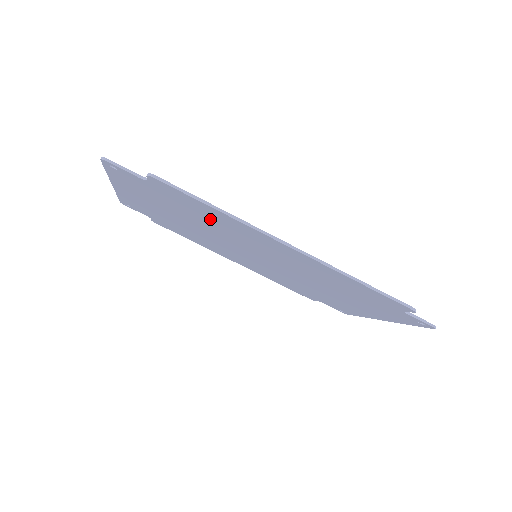
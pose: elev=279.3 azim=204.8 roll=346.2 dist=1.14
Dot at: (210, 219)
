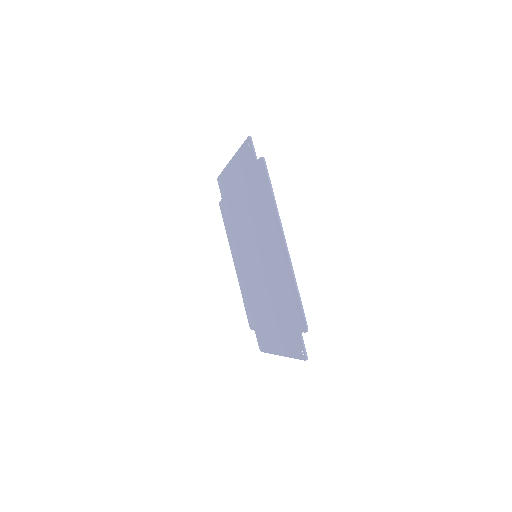
Dot at: (262, 206)
